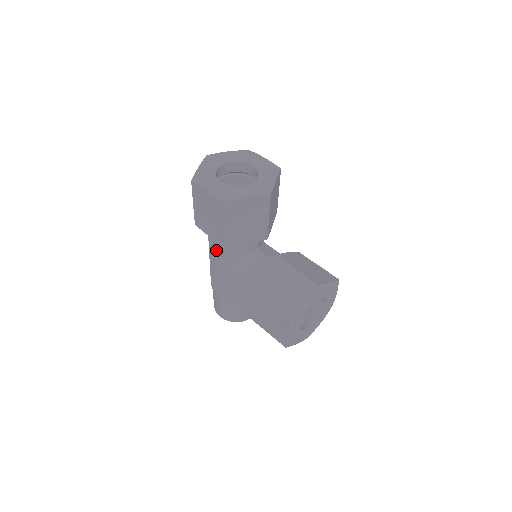
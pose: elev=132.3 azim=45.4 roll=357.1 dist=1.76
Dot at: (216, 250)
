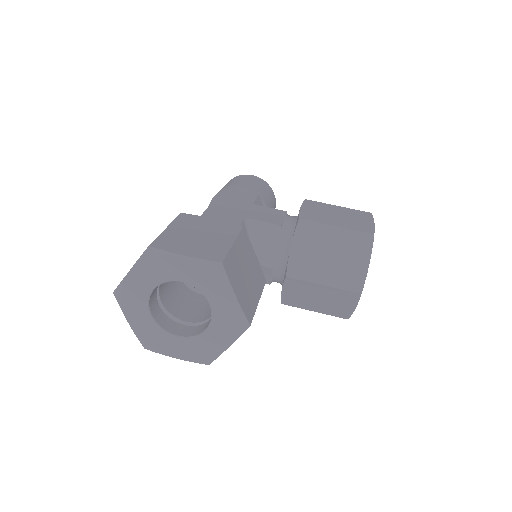
Dot at: occluded
